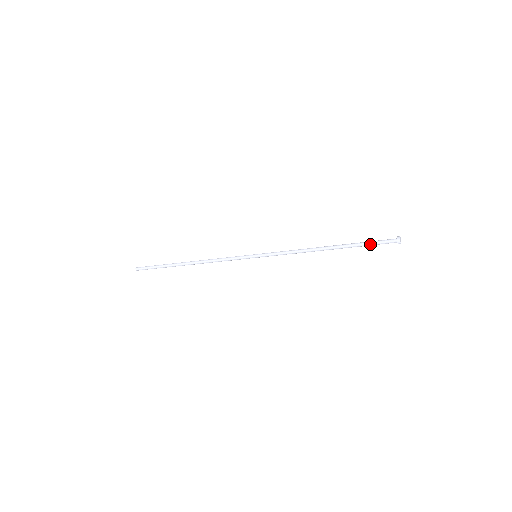
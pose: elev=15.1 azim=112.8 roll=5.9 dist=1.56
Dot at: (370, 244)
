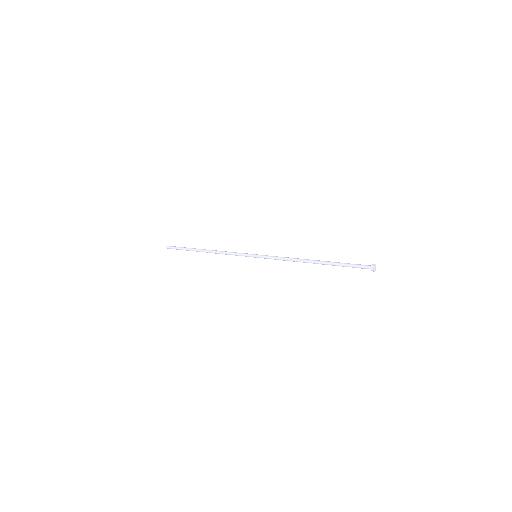
Dot at: (348, 266)
